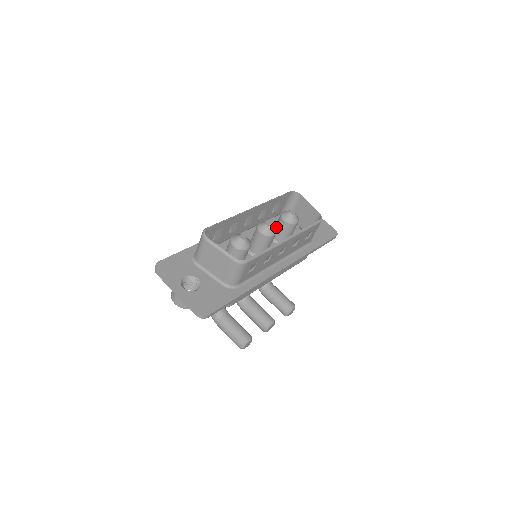
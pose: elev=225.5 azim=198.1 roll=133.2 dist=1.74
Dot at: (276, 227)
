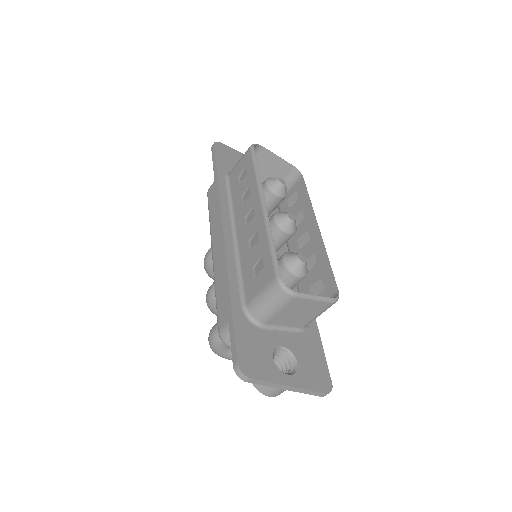
Dot at: occluded
